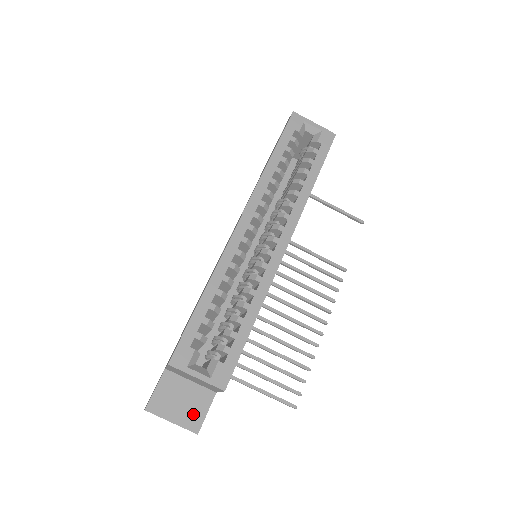
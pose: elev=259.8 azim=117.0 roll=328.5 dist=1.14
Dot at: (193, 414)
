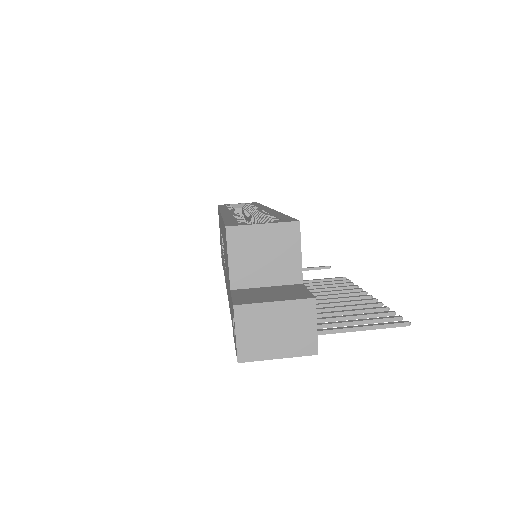
Dot at: (294, 294)
